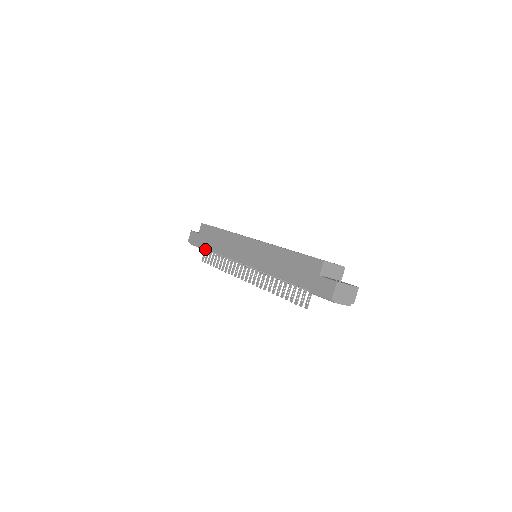
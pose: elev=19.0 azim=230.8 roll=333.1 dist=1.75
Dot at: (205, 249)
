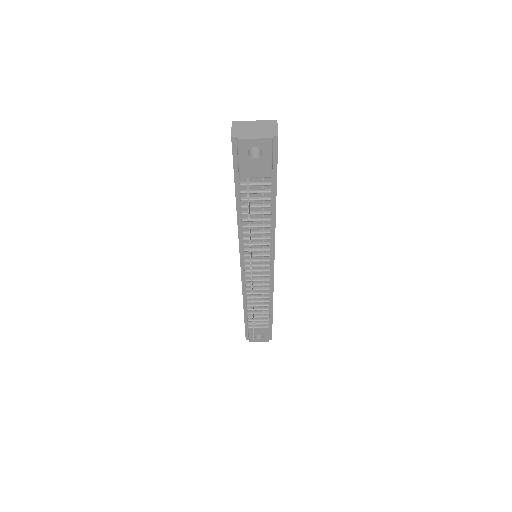
Dot at: (250, 323)
